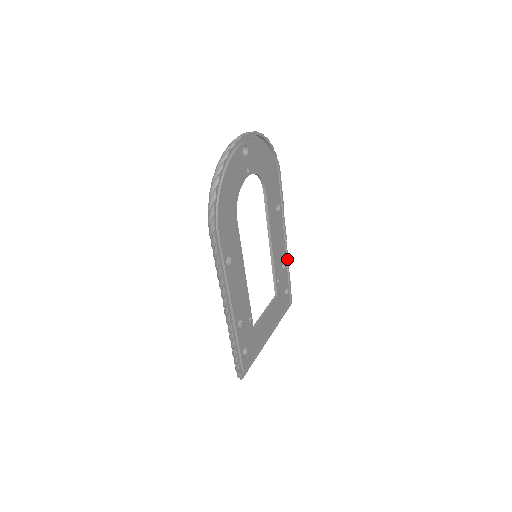
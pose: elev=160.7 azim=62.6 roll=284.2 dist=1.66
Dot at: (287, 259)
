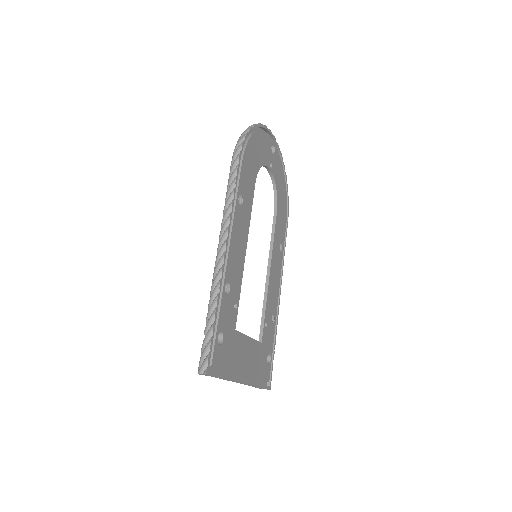
Dot at: (277, 320)
